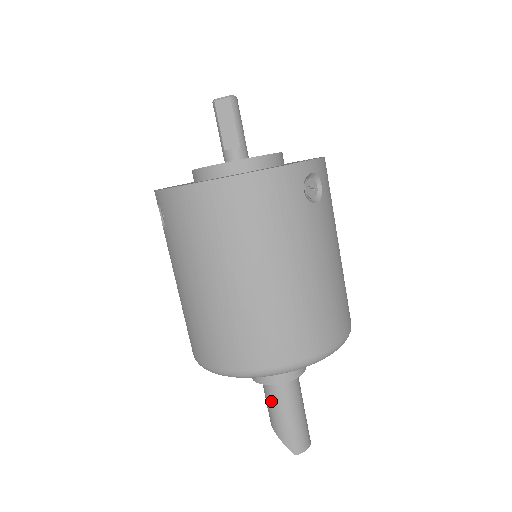
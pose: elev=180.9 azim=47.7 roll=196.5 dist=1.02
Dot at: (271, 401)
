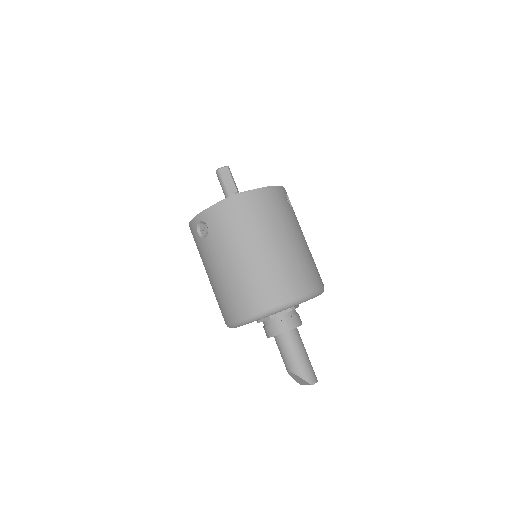
Dot at: (287, 349)
